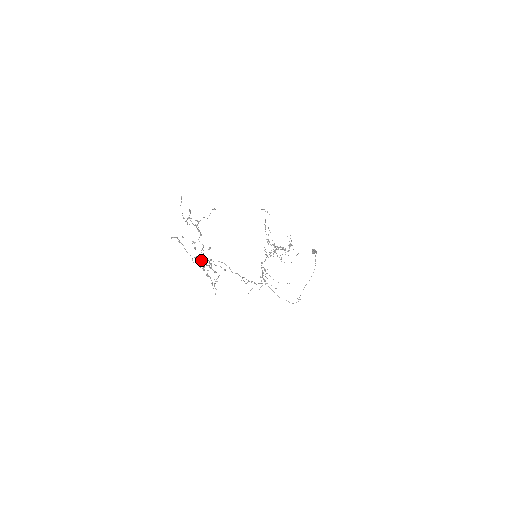
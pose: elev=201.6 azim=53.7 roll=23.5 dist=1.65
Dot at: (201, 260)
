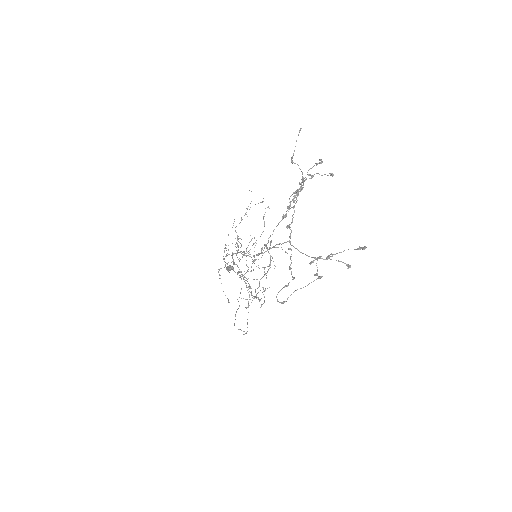
Dot at: occluded
